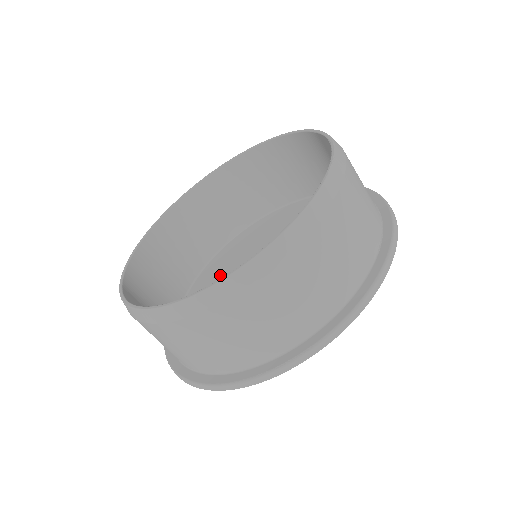
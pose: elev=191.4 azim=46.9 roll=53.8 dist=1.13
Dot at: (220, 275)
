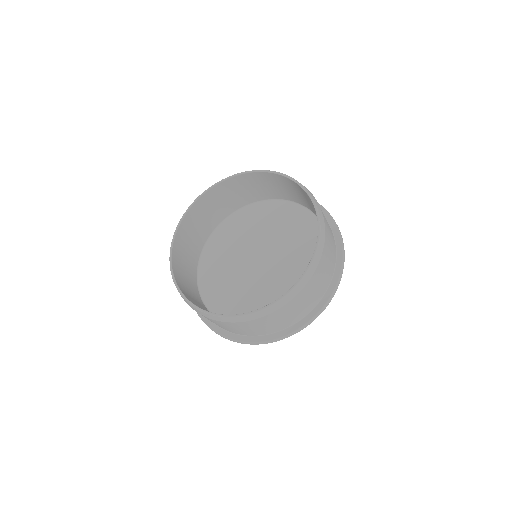
Dot at: (220, 265)
